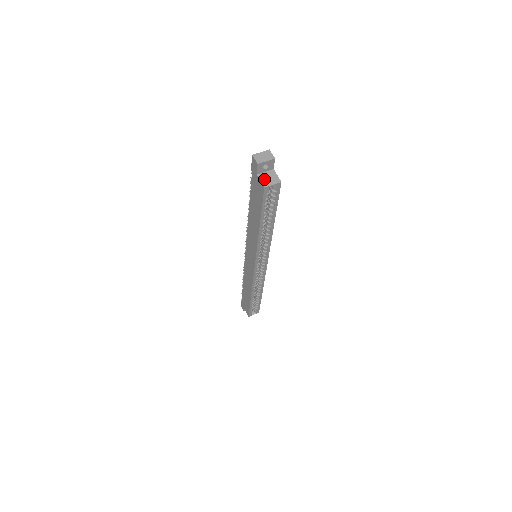
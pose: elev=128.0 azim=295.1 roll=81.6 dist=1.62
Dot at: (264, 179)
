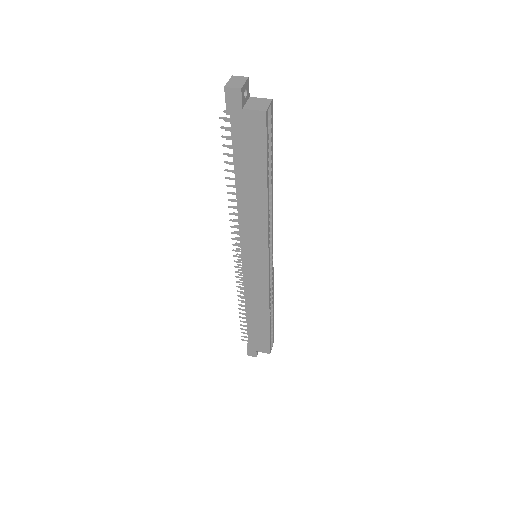
Dot at: (255, 107)
